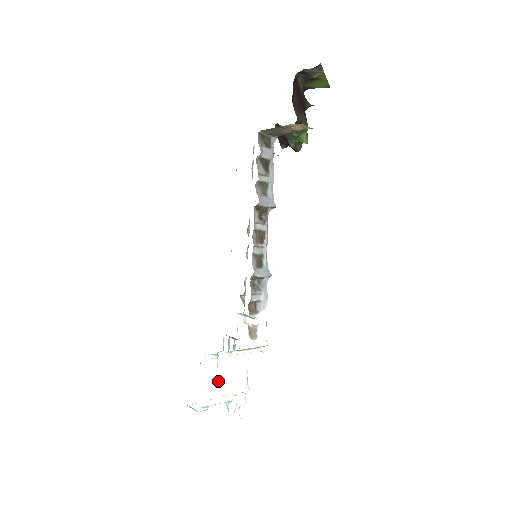
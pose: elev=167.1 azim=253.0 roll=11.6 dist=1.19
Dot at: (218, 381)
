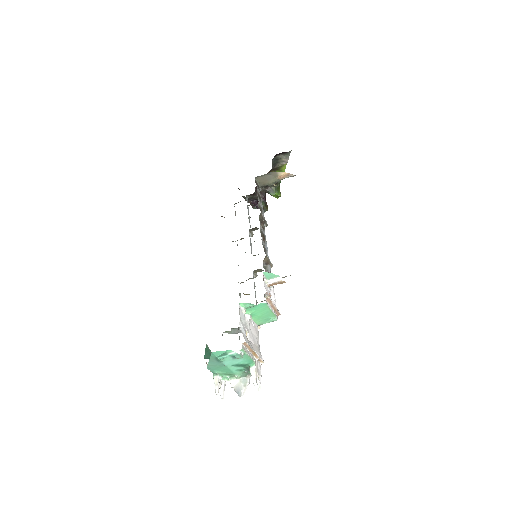
Dot at: occluded
